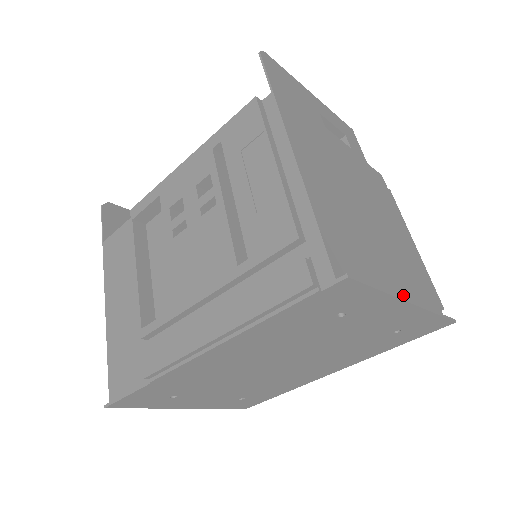
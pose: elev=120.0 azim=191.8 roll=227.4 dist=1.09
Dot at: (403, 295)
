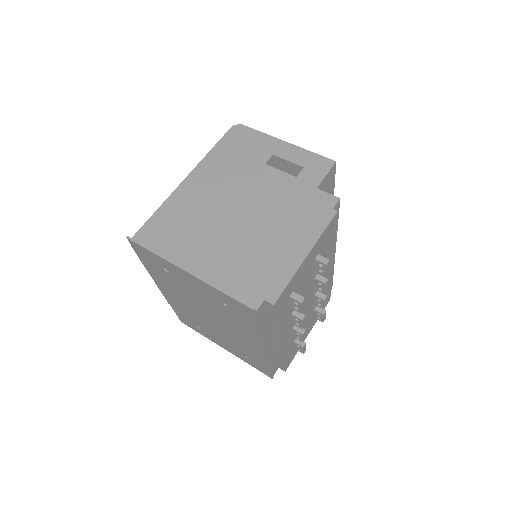
Dot at: (202, 270)
